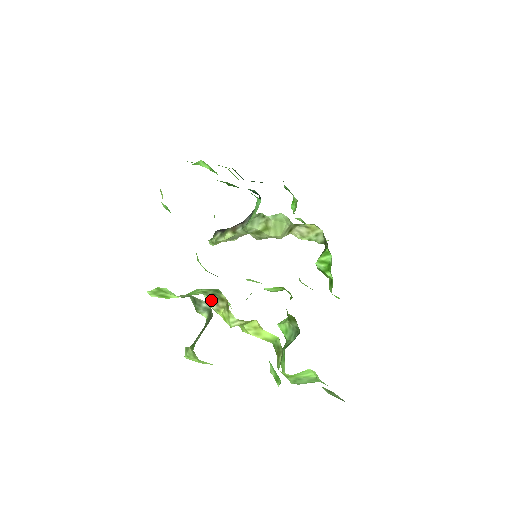
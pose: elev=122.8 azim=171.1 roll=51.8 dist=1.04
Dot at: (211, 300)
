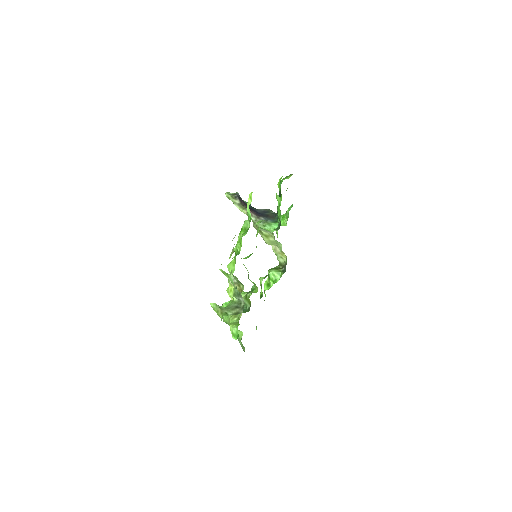
Dot at: (234, 280)
